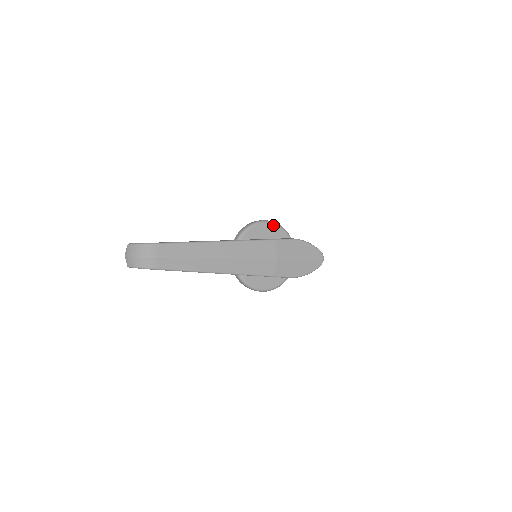
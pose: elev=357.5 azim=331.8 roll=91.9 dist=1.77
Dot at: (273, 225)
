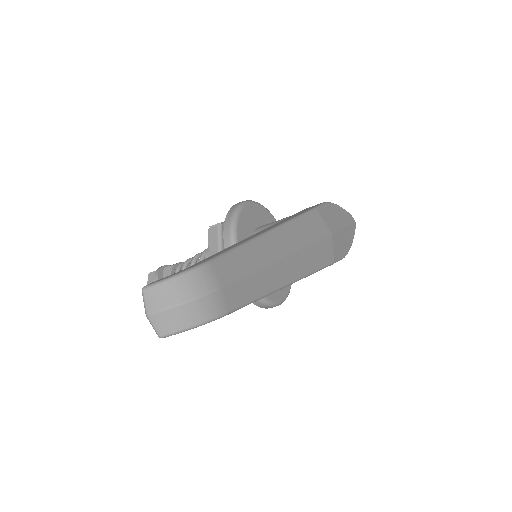
Dot at: (255, 205)
